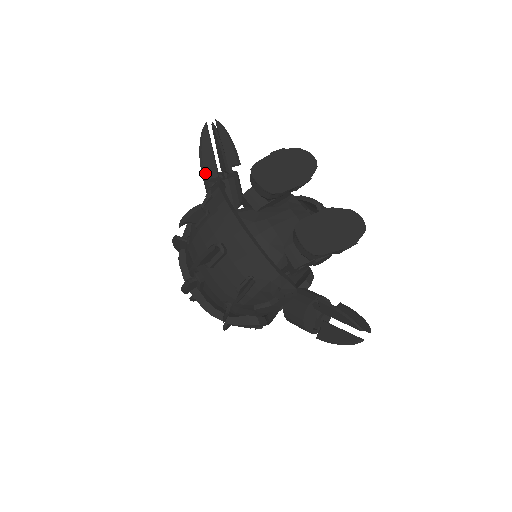
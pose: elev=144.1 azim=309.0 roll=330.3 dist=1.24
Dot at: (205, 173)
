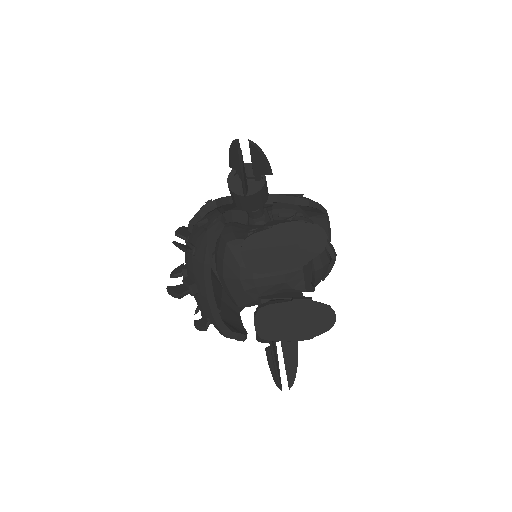
Dot at: (233, 168)
